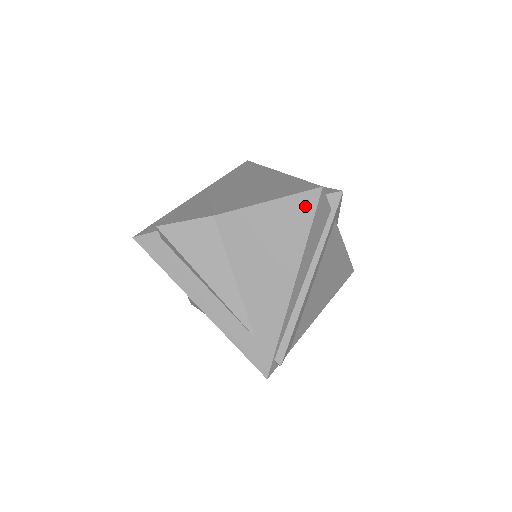
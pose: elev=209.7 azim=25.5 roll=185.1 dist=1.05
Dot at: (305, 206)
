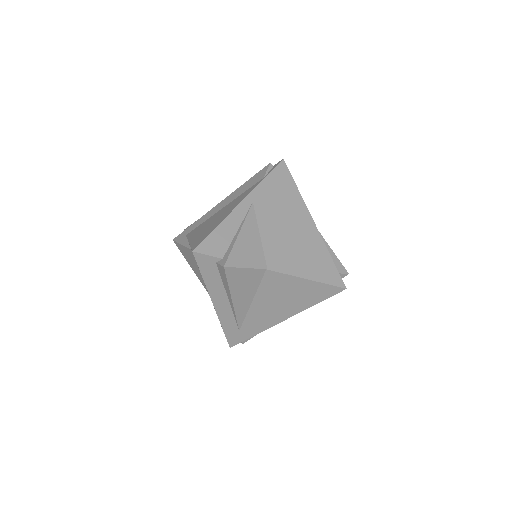
Dot at: (328, 292)
